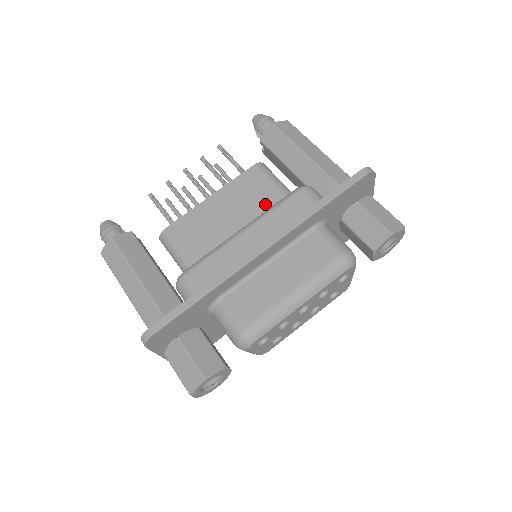
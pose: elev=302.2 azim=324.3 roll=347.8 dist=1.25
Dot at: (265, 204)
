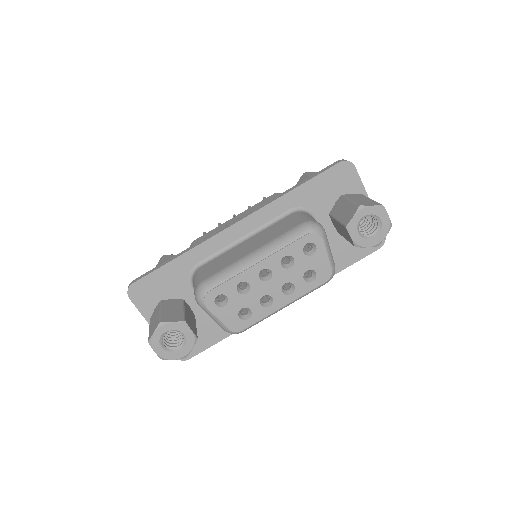
Dot at: occluded
